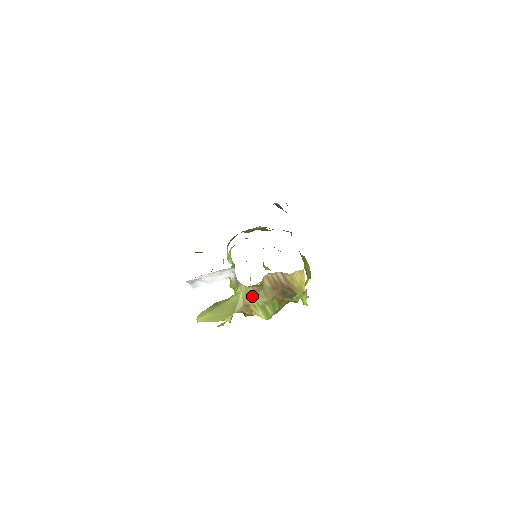
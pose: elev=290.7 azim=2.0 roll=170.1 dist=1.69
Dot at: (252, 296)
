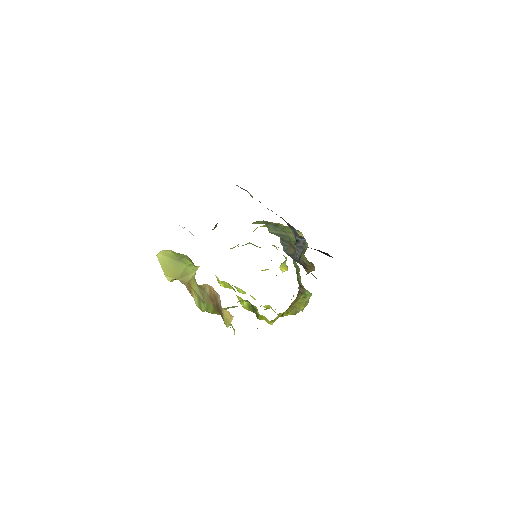
Dot at: (196, 284)
